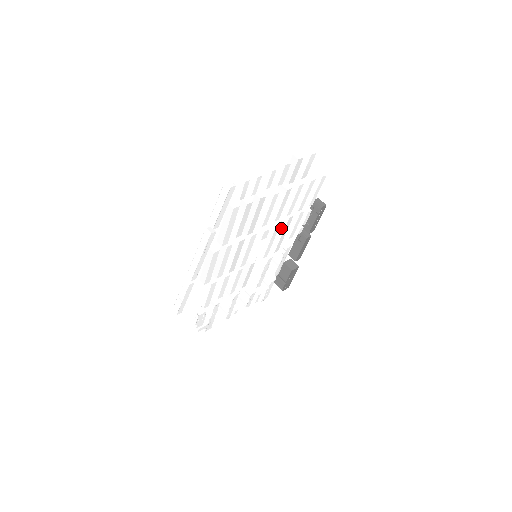
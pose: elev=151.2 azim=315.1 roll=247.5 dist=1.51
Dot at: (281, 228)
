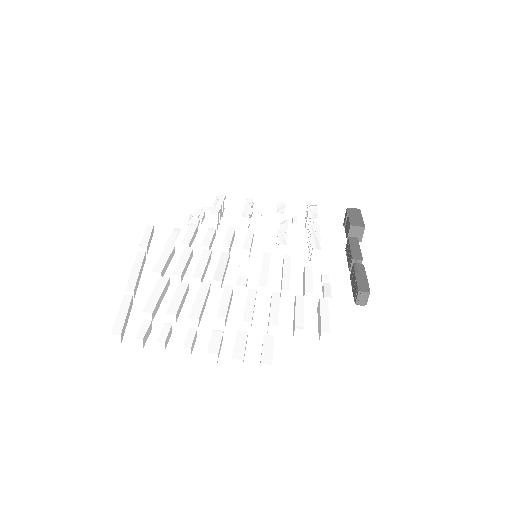
Dot at: occluded
